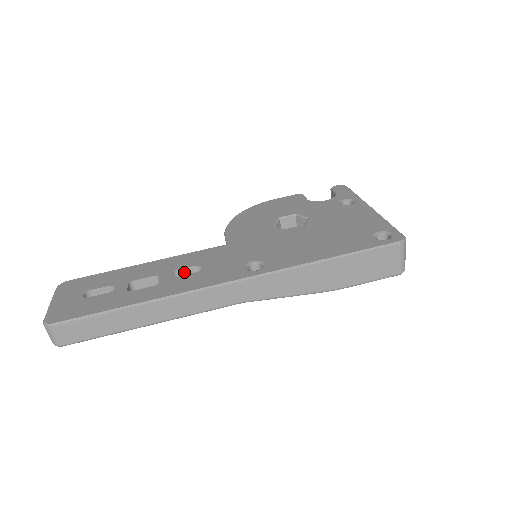
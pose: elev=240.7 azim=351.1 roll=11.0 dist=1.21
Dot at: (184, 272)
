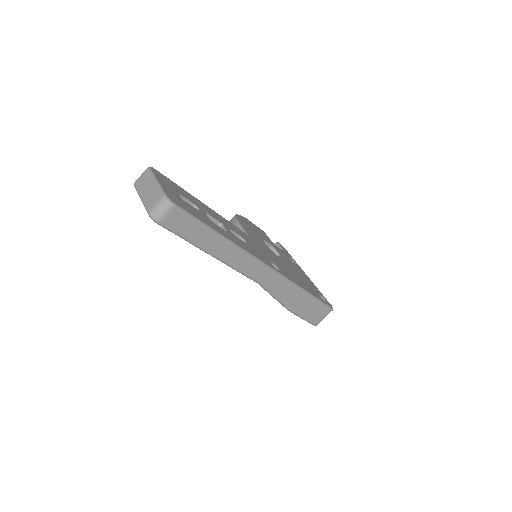
Dot at: occluded
